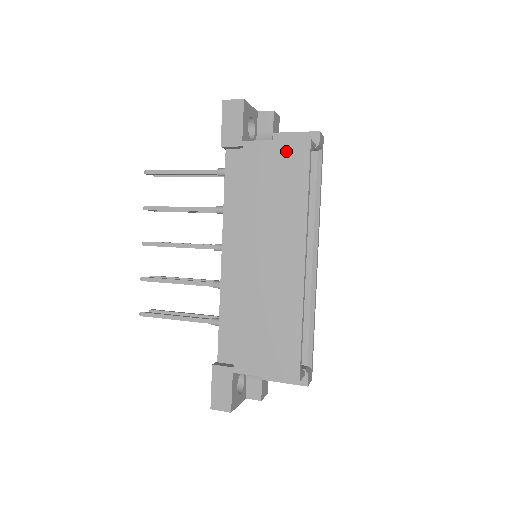
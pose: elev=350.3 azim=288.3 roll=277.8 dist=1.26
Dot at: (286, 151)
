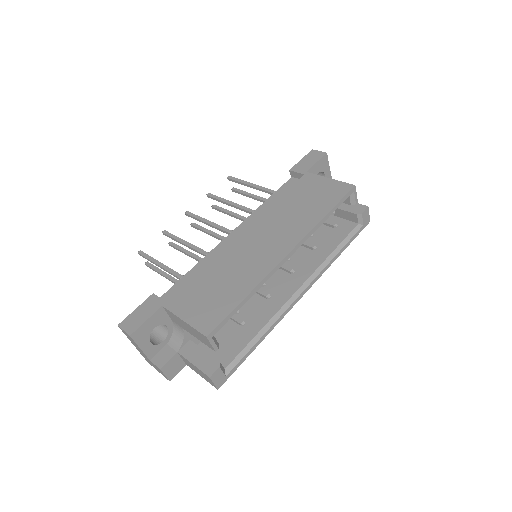
Dot at: (332, 186)
